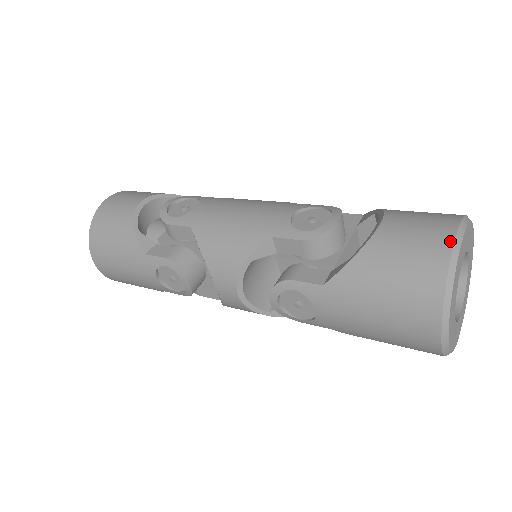
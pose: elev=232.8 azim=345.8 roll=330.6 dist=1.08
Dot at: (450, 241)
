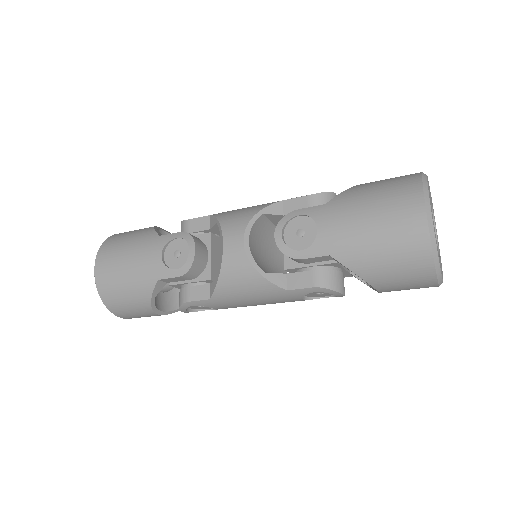
Dot at: occluded
